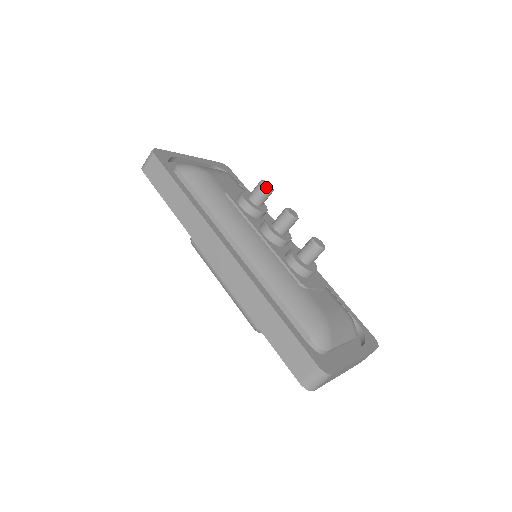
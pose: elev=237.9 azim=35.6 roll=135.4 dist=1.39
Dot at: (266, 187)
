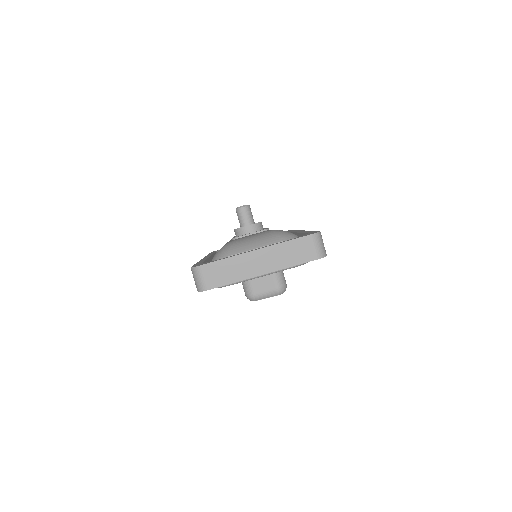
Dot at: occluded
